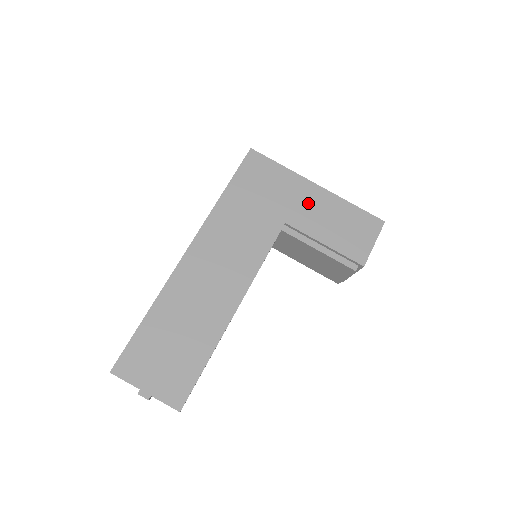
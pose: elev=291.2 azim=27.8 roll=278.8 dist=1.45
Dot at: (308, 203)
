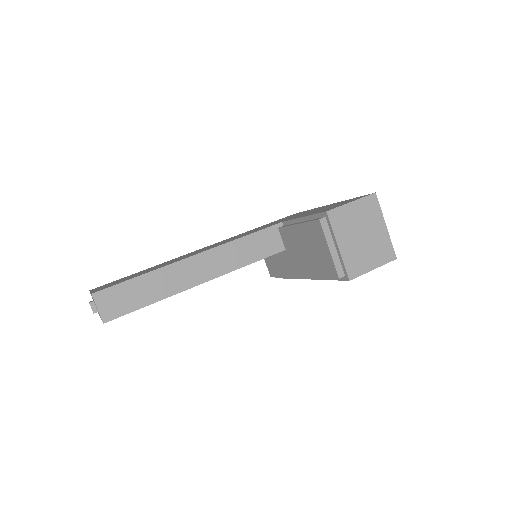
Dot at: occluded
